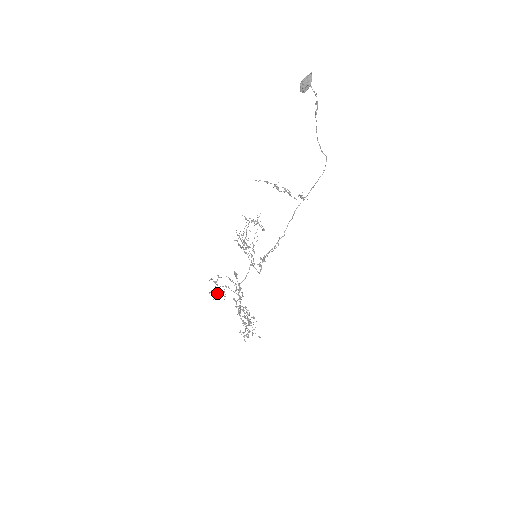
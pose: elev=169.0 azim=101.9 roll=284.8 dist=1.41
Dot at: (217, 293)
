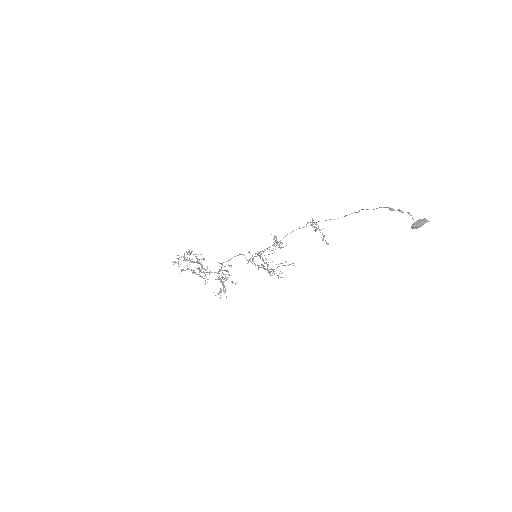
Dot at: occluded
